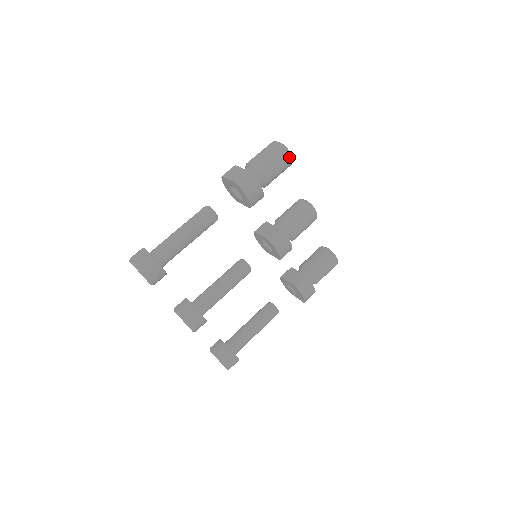
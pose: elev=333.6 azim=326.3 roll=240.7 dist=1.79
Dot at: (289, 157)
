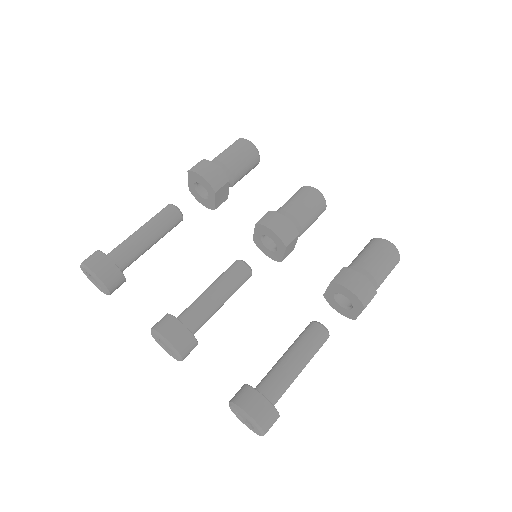
Dot at: (247, 142)
